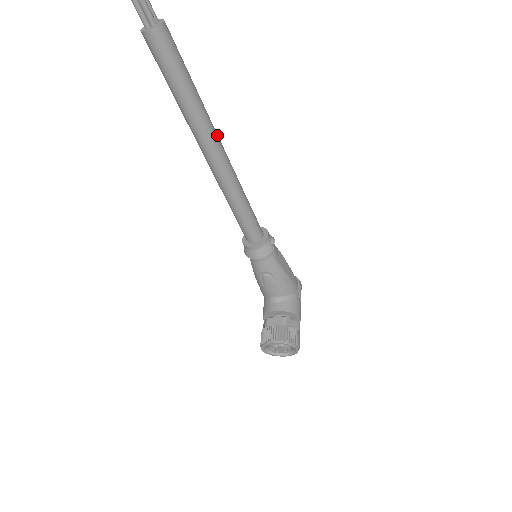
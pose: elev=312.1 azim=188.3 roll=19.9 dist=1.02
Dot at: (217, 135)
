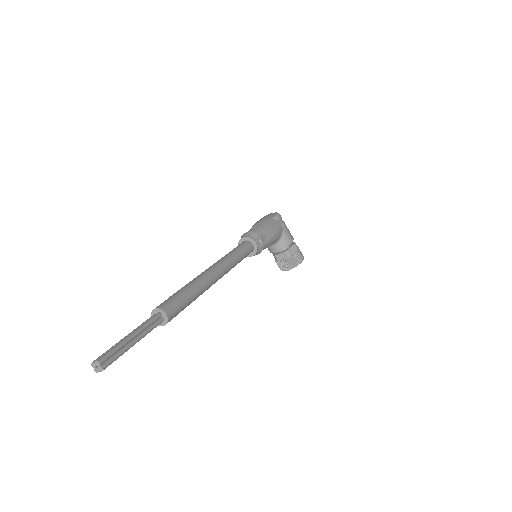
Dot at: (212, 276)
